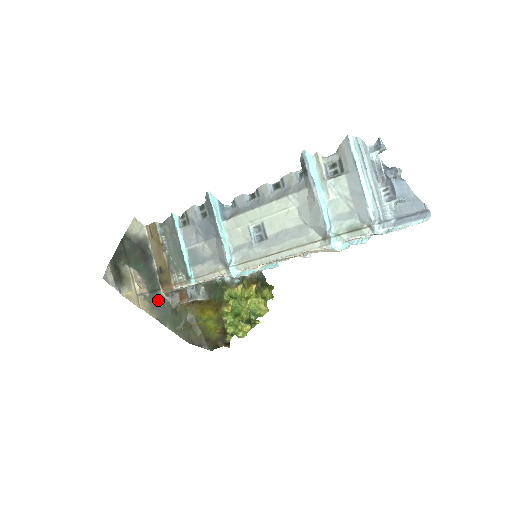
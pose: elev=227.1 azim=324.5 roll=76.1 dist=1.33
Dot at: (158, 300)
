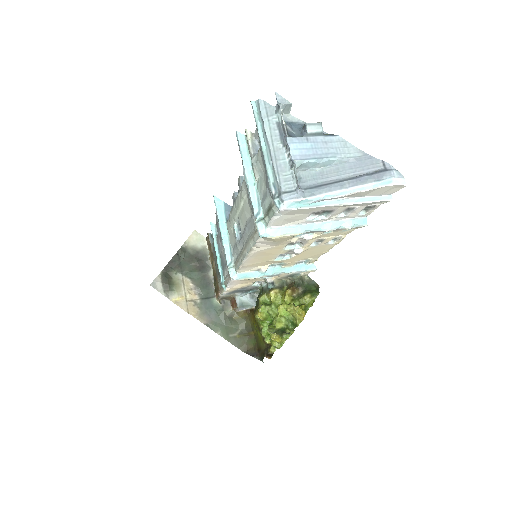
Dot at: (210, 307)
